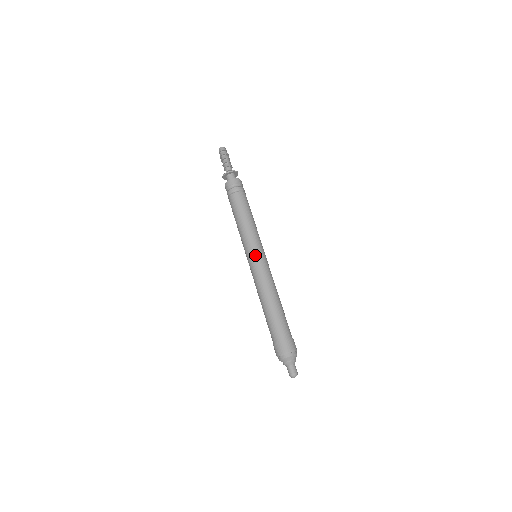
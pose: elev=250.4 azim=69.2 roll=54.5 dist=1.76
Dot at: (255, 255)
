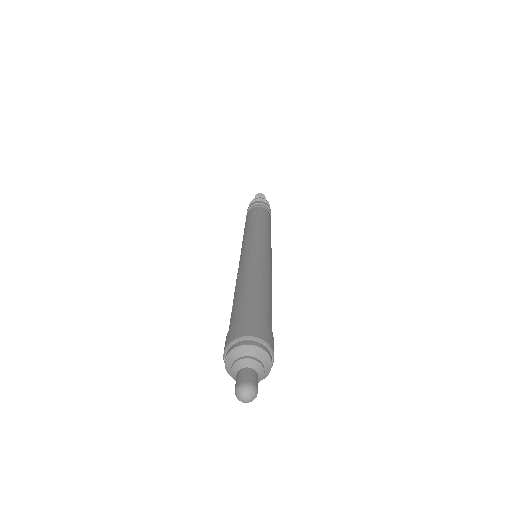
Dot at: (258, 242)
